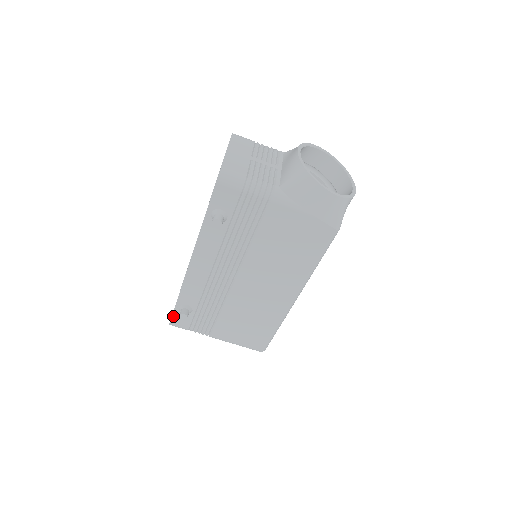
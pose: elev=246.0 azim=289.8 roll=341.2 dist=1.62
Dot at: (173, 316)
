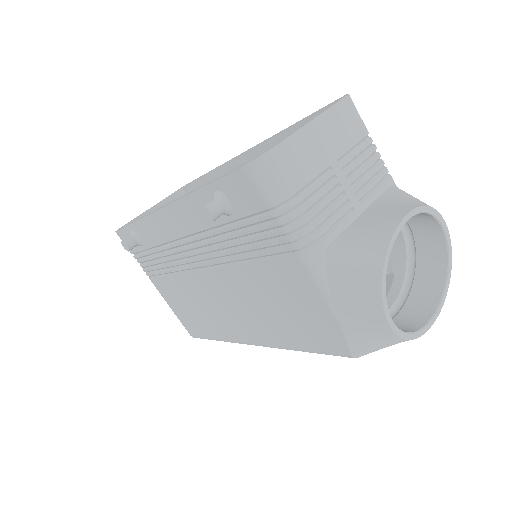
Dot at: (122, 230)
